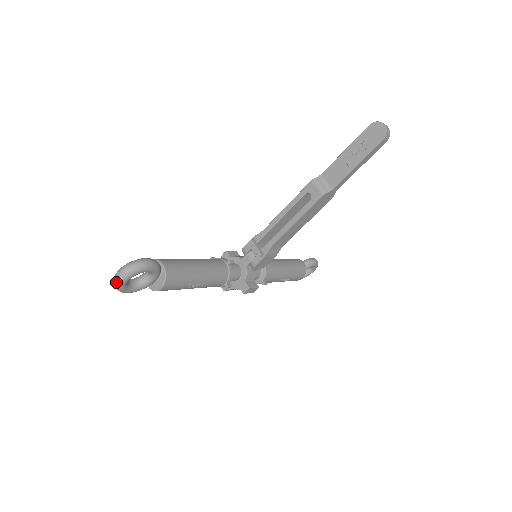
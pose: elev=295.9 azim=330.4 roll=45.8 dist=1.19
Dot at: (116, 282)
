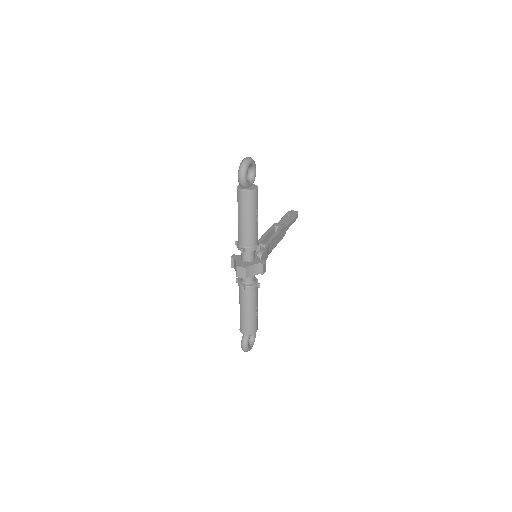
Dot at: (247, 159)
